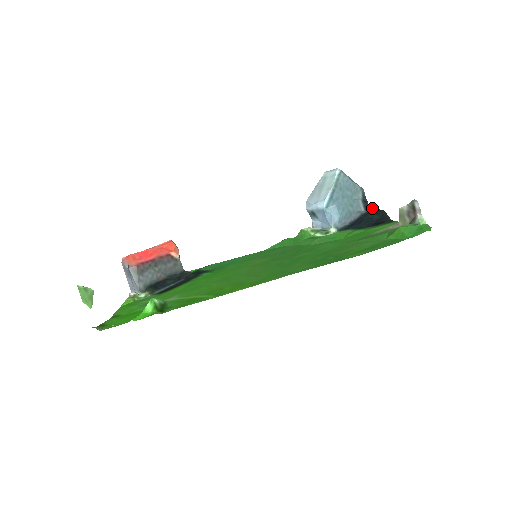
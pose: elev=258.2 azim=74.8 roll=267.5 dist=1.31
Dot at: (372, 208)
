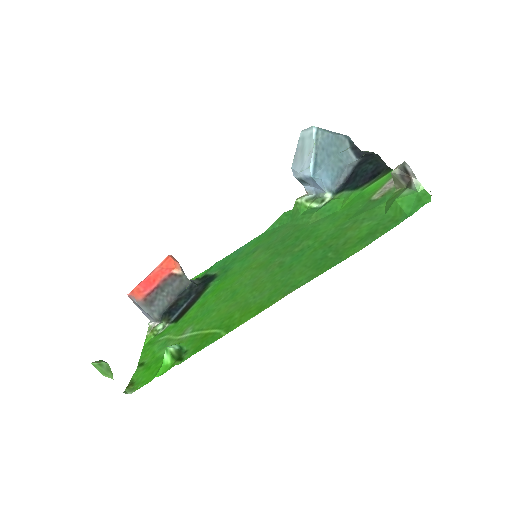
Dot at: (364, 153)
